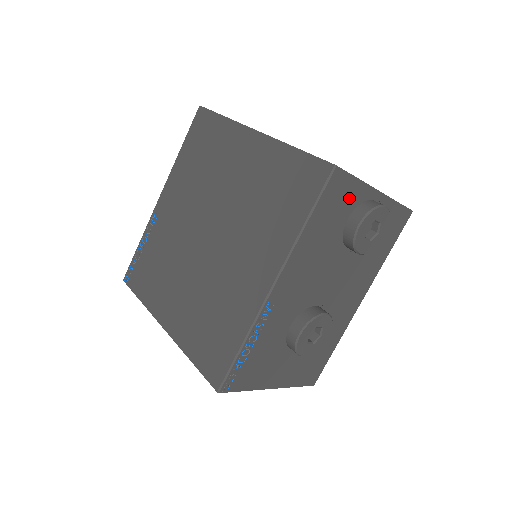
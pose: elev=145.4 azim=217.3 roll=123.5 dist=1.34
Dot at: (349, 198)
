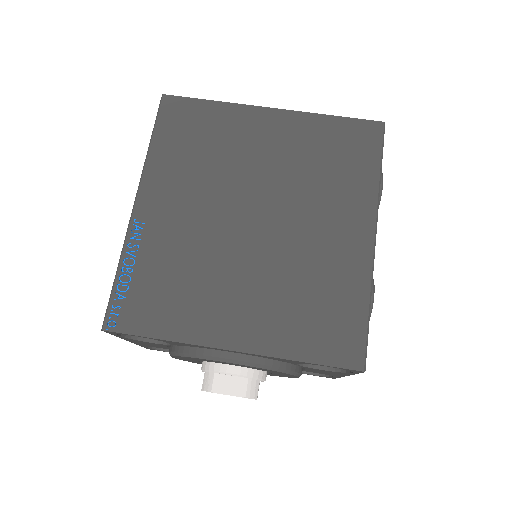
Dot at: occluded
